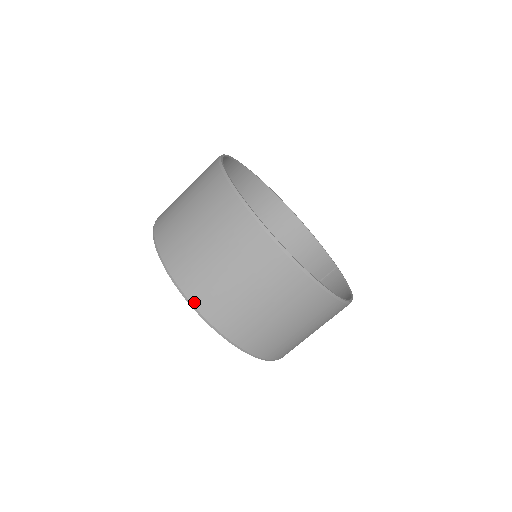
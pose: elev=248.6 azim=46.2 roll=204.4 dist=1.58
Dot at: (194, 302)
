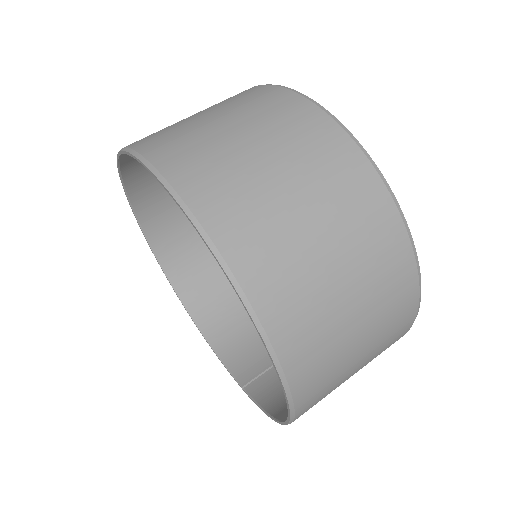
Dot at: (213, 232)
